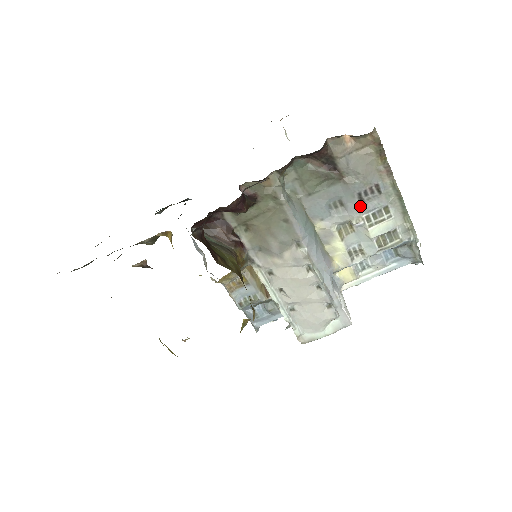
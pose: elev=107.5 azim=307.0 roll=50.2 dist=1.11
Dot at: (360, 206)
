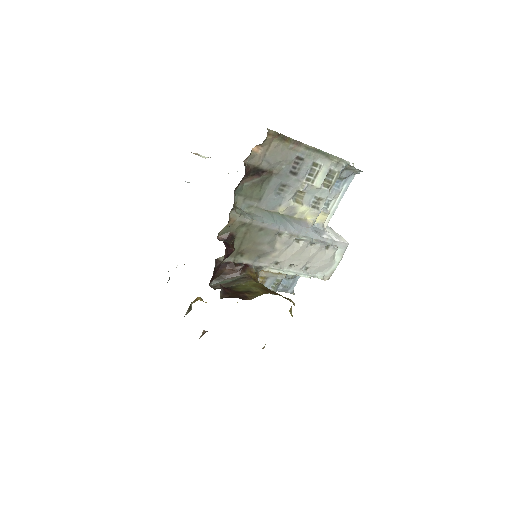
Dot at: (297, 178)
